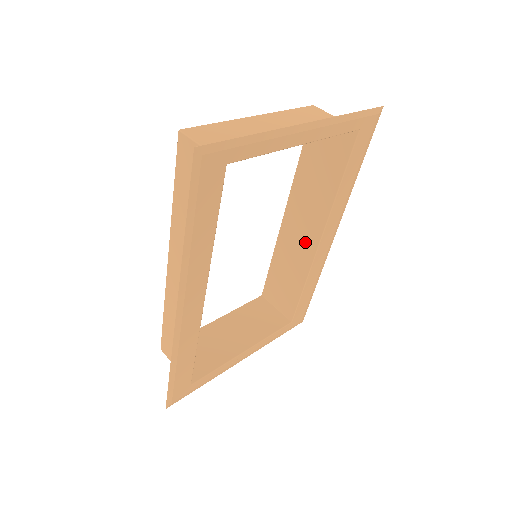
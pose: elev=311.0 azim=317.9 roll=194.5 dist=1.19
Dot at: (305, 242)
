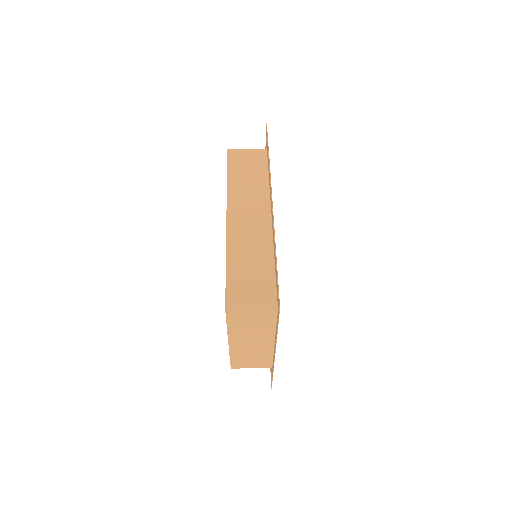
Dot at: occluded
